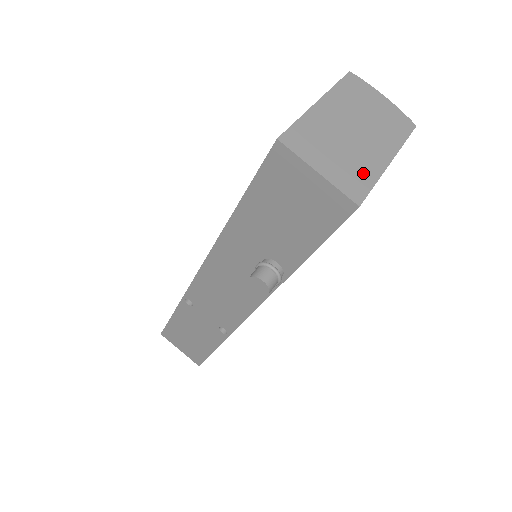
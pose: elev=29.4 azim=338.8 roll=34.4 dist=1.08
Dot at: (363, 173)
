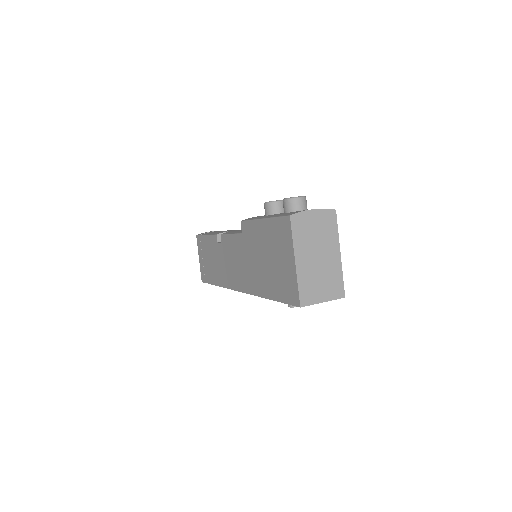
Dot at: (336, 278)
